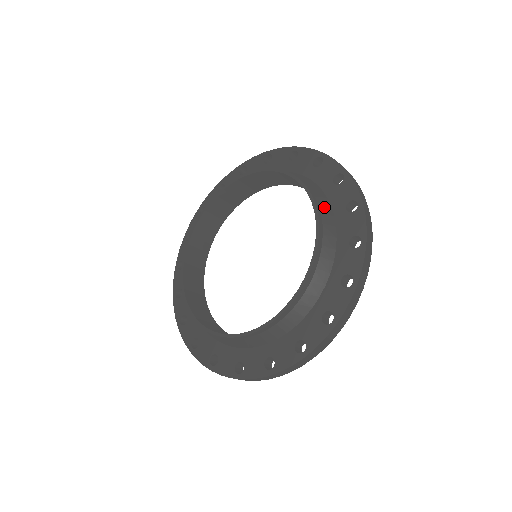
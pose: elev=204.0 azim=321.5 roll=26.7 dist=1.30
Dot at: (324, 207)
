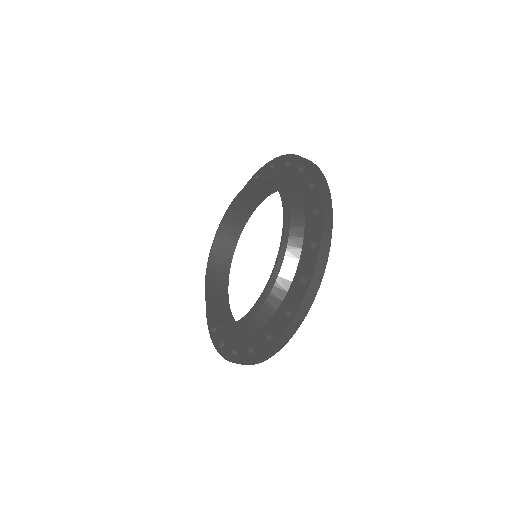
Dot at: (283, 182)
